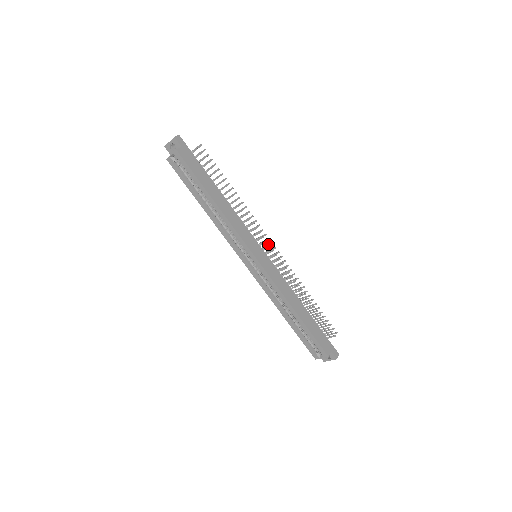
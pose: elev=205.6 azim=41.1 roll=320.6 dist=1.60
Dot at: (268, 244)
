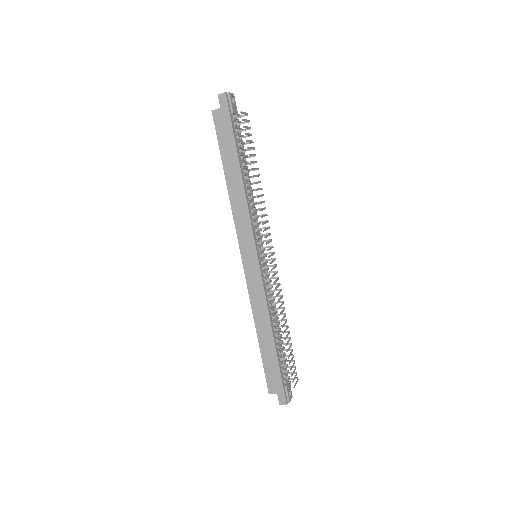
Dot at: occluded
